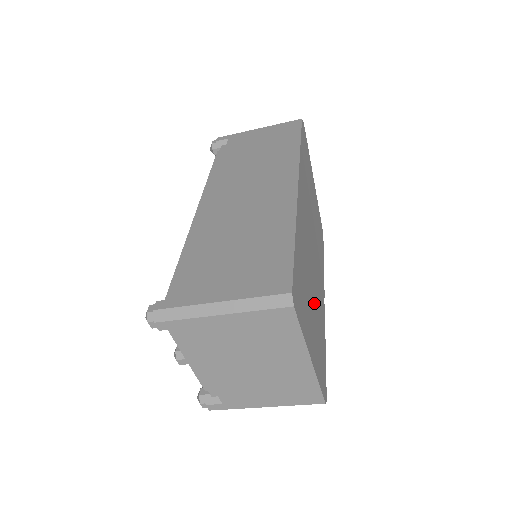
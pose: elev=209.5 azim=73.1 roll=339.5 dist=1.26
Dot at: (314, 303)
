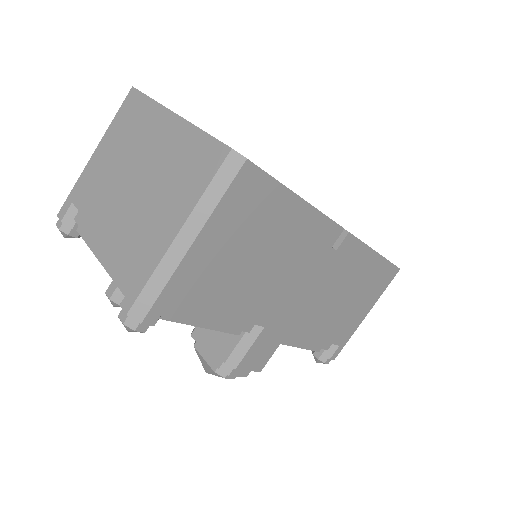
Dot at: occluded
